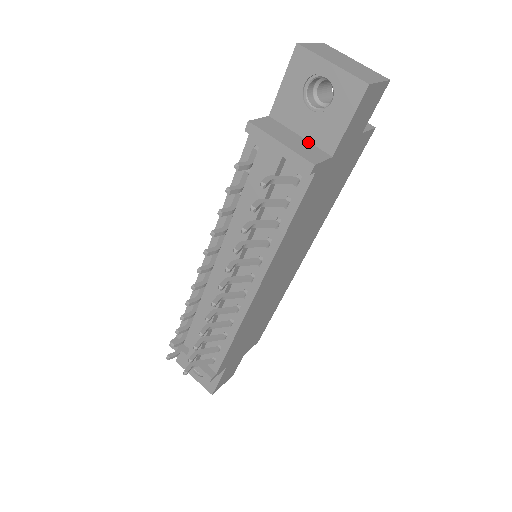
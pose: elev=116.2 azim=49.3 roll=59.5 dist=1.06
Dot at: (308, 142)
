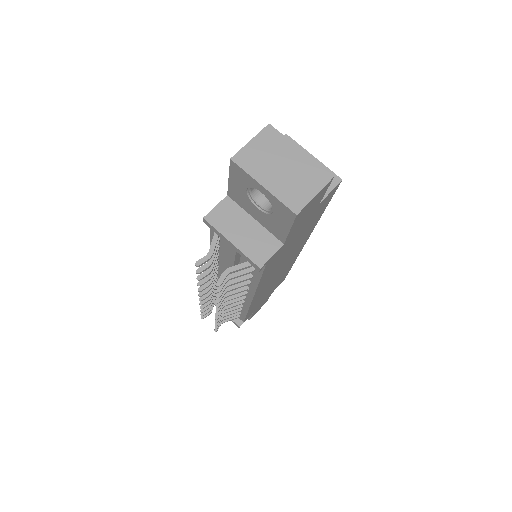
Dot at: (262, 228)
